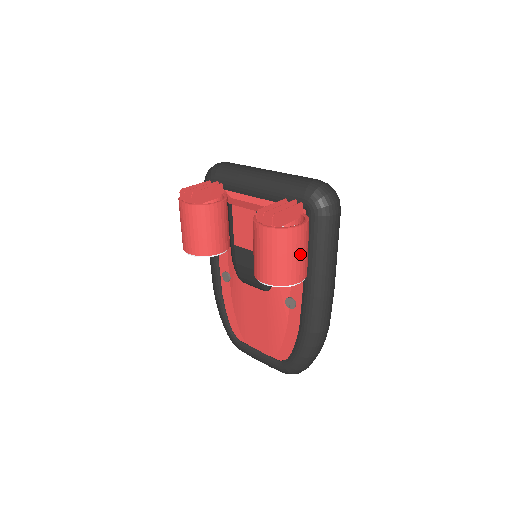
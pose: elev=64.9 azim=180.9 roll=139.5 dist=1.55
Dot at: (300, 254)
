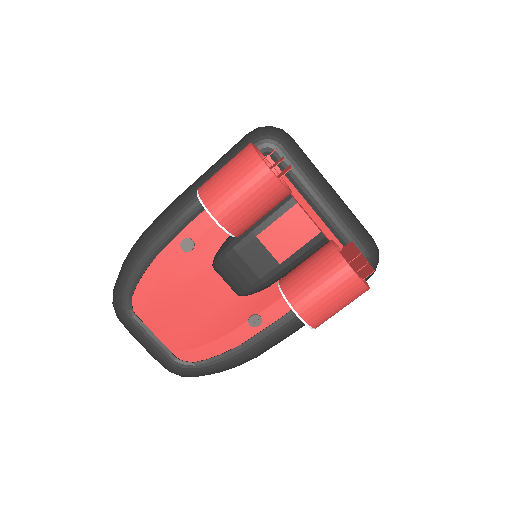
Dot at: occluded
